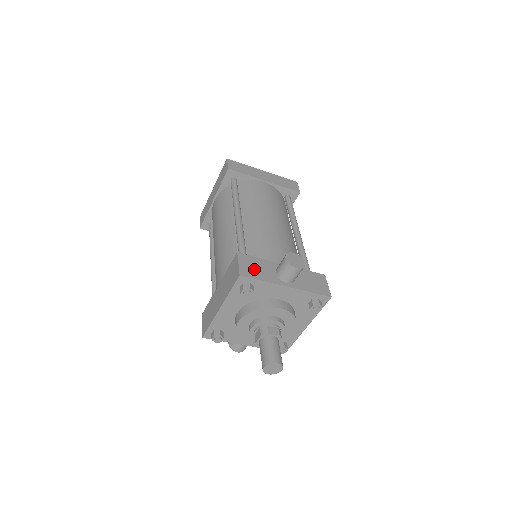
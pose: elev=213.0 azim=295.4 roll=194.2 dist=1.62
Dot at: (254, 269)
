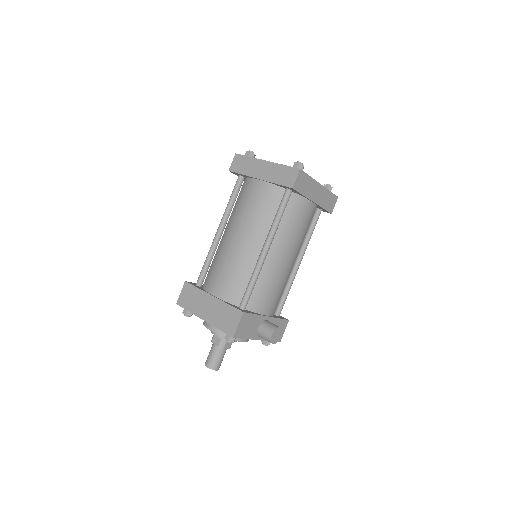
Dot at: (246, 328)
